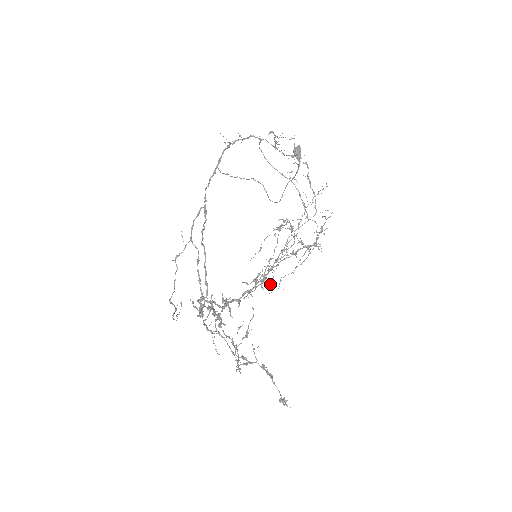
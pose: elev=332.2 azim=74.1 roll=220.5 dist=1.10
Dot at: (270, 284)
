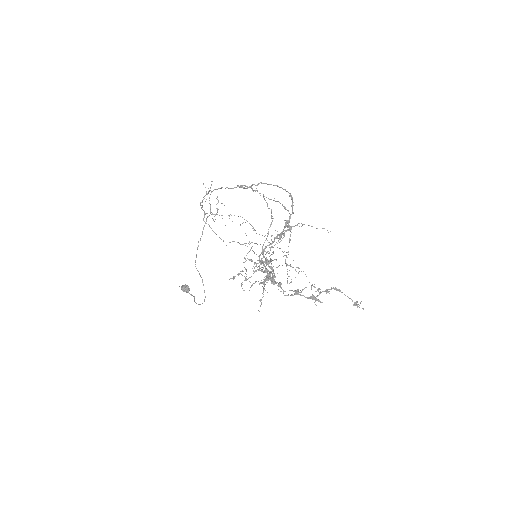
Dot at: (278, 266)
